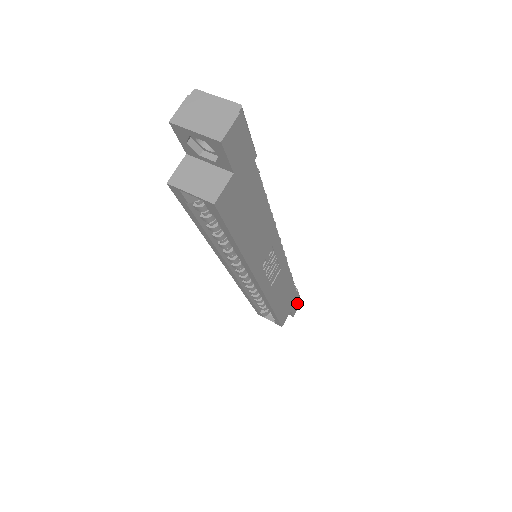
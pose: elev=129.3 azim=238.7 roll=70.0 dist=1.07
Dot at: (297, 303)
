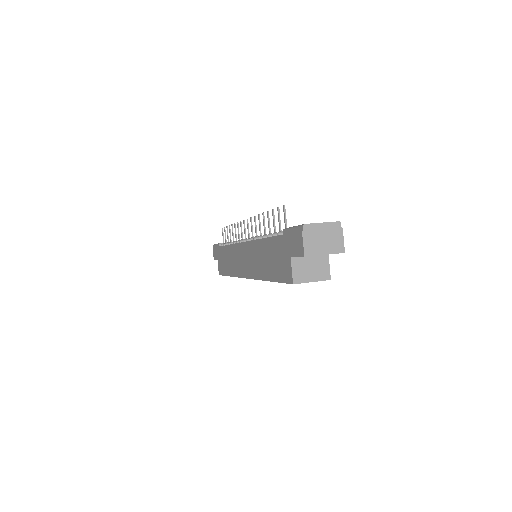
Dot at: occluded
